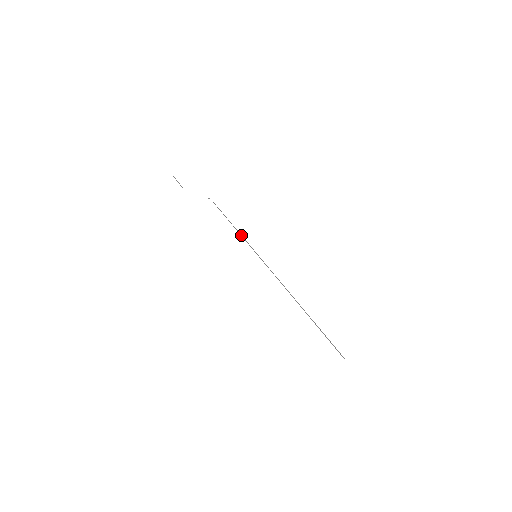
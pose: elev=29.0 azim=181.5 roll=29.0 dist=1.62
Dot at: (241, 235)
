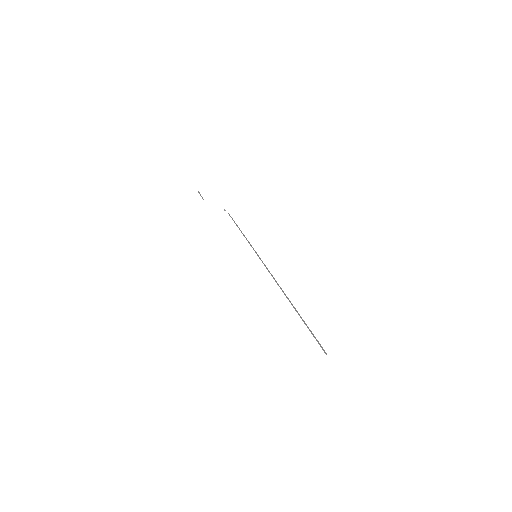
Dot at: occluded
